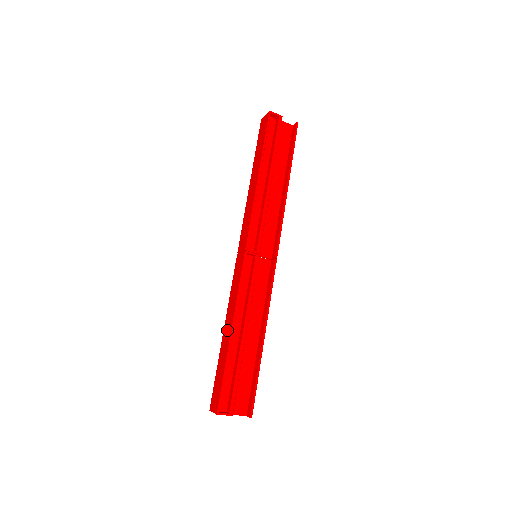
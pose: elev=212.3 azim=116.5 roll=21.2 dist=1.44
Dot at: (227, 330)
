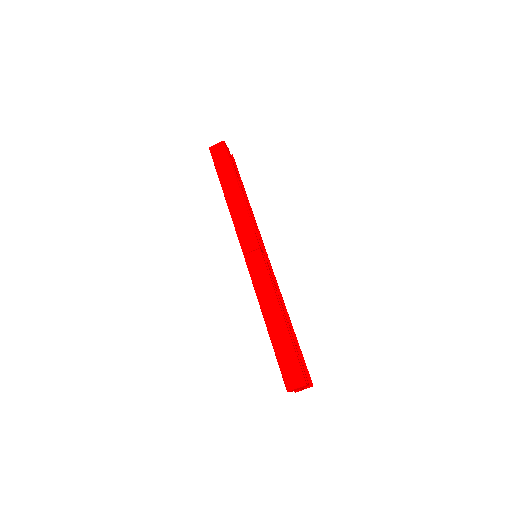
Dot at: (274, 316)
